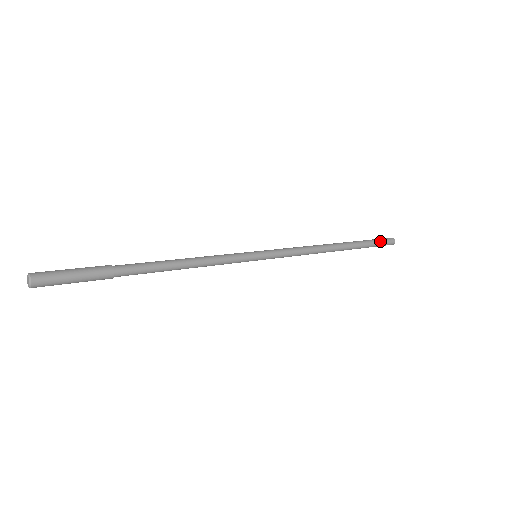
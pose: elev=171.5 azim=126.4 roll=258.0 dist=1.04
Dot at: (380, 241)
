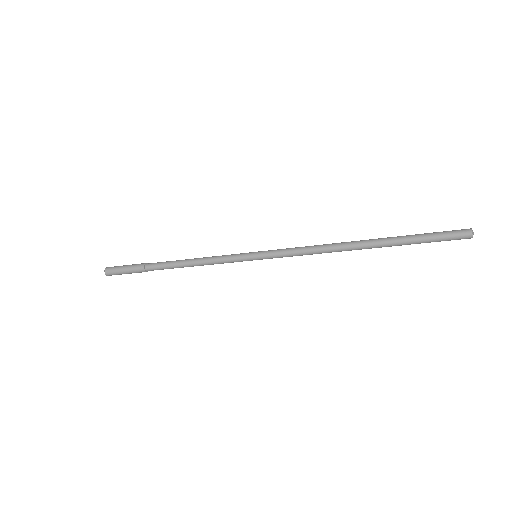
Dot at: (437, 232)
